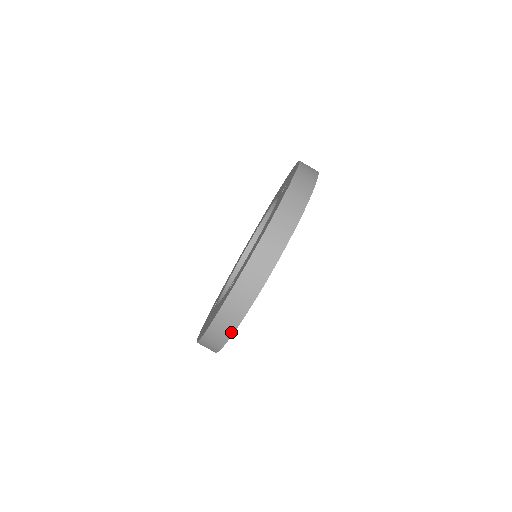
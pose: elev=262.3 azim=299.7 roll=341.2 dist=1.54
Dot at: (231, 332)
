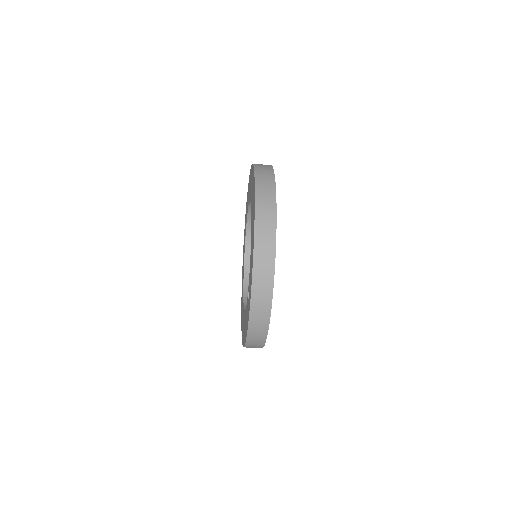
Dot at: (266, 332)
